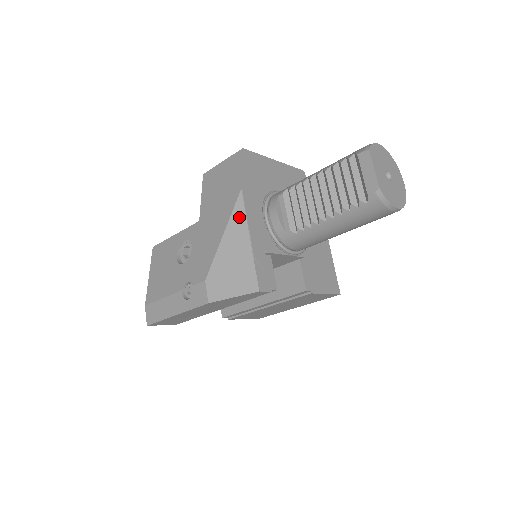
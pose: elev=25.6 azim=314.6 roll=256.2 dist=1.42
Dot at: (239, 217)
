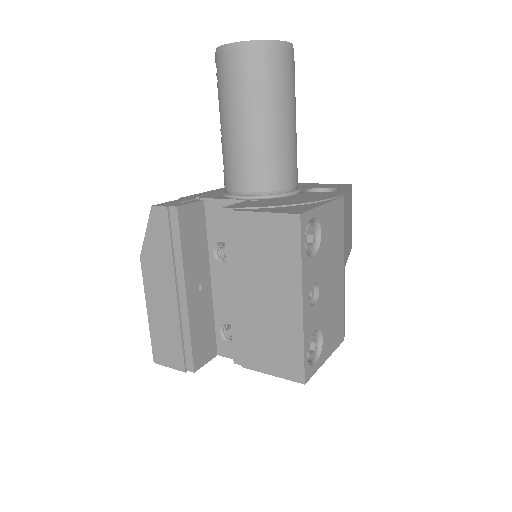
Dot at: occluded
